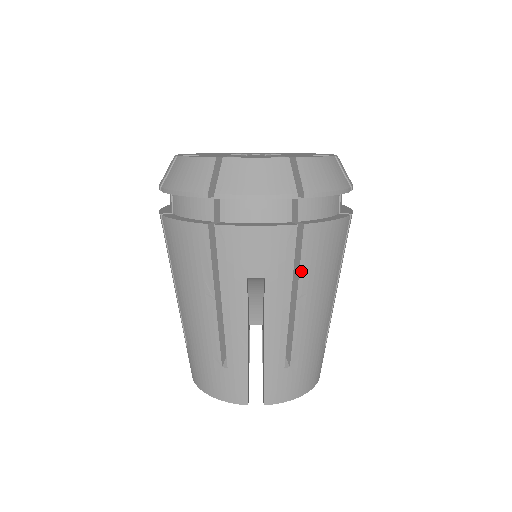
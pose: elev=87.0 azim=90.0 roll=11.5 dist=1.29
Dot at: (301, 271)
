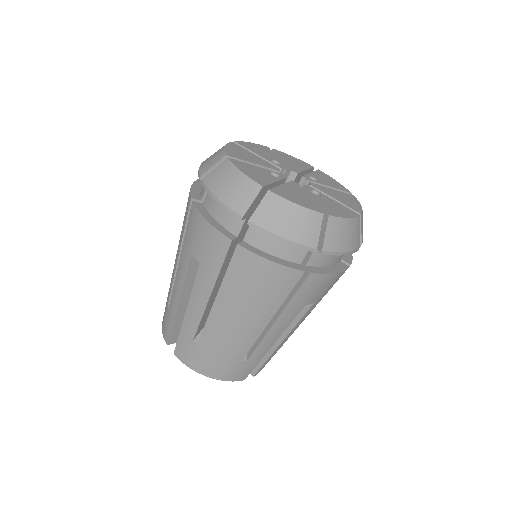
Dot at: (225, 279)
